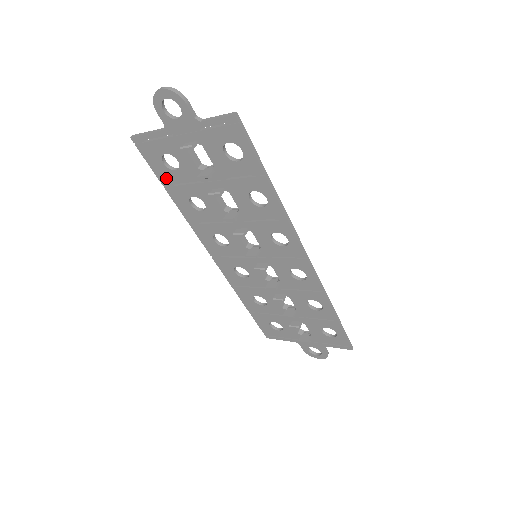
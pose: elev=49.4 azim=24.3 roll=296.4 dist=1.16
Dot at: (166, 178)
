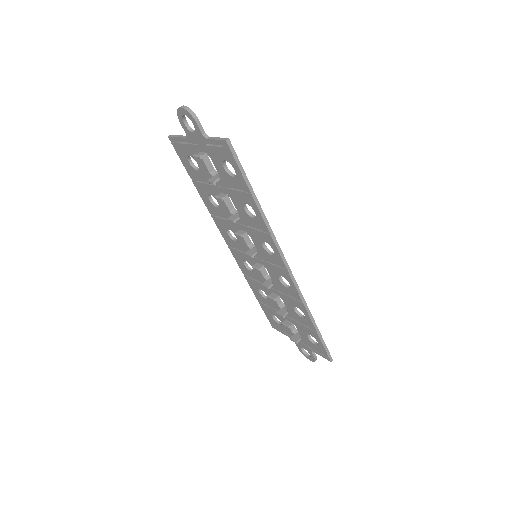
Dot at: (192, 174)
